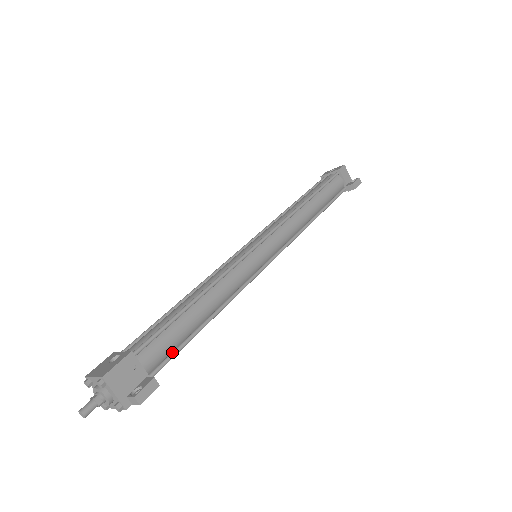
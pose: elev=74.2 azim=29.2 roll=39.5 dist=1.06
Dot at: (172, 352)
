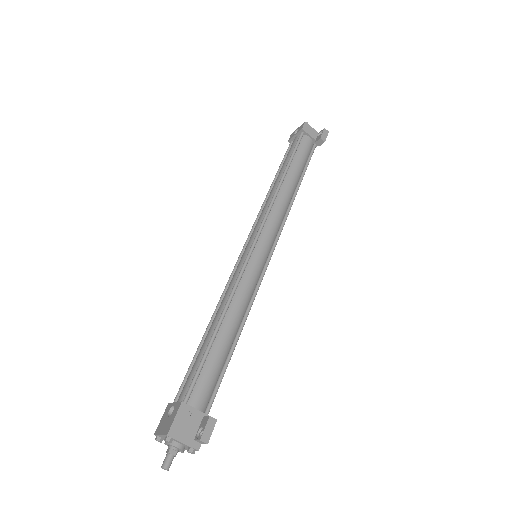
Dot at: (216, 383)
